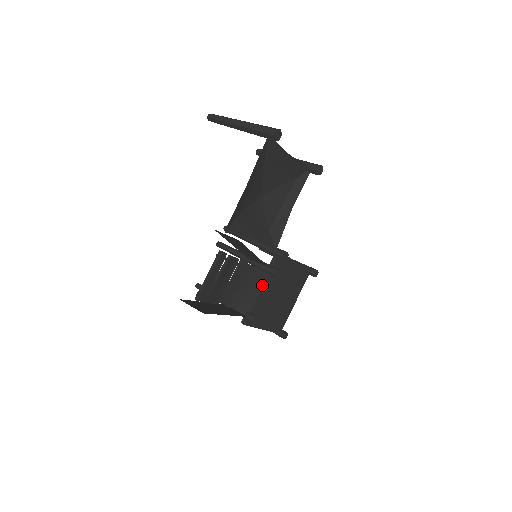
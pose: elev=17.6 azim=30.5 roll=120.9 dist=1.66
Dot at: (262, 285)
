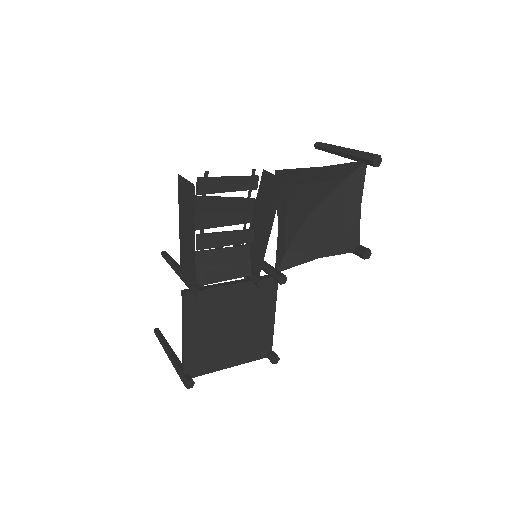
Dot at: (237, 282)
